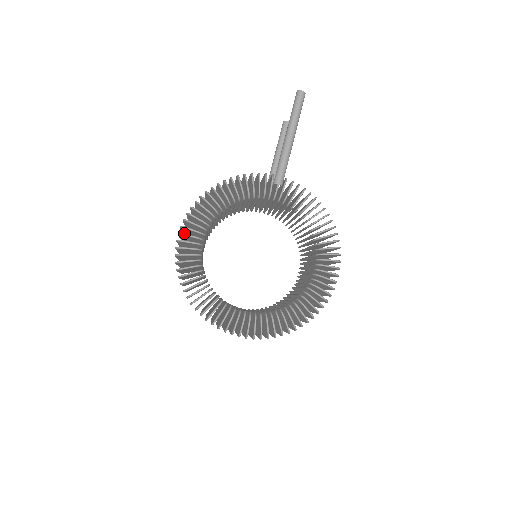
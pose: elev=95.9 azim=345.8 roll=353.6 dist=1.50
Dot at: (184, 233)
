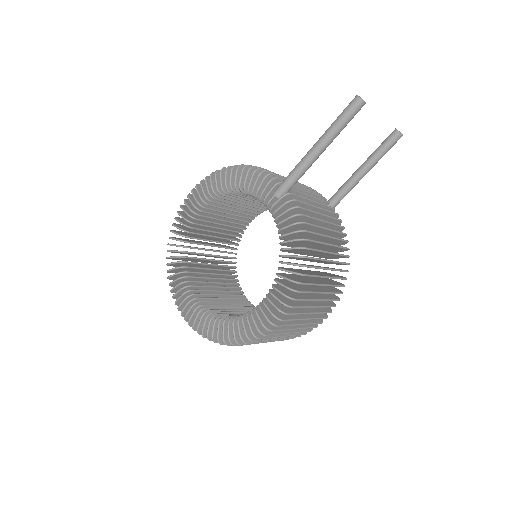
Dot at: occluded
